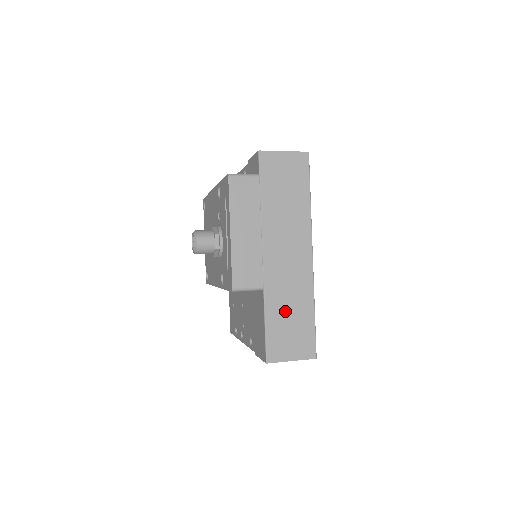
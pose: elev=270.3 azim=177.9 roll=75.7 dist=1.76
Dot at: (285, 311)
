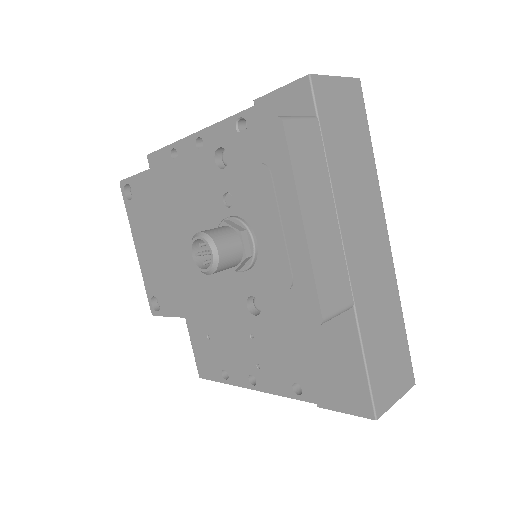
Dot at: (380, 331)
